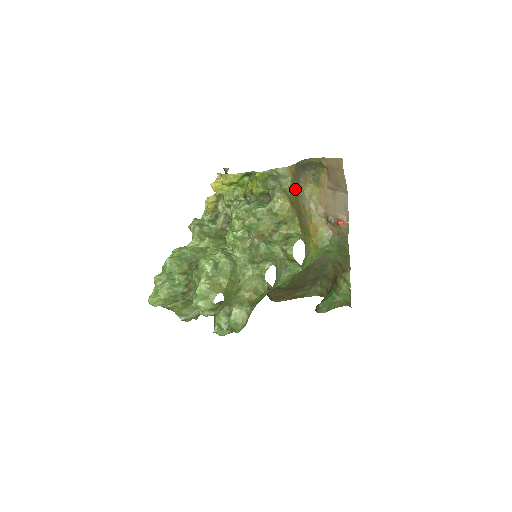
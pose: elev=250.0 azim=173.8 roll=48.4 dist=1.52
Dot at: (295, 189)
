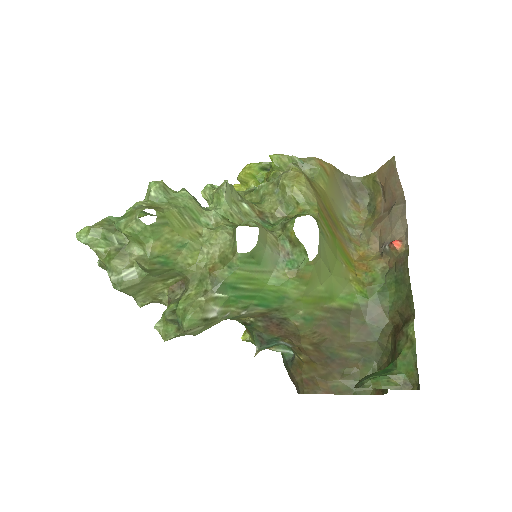
Dot at: (330, 196)
